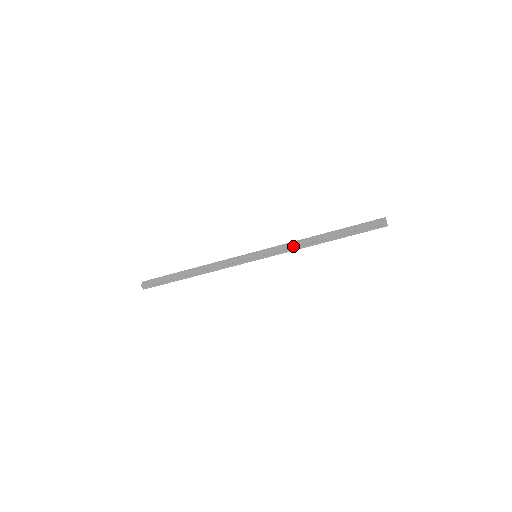
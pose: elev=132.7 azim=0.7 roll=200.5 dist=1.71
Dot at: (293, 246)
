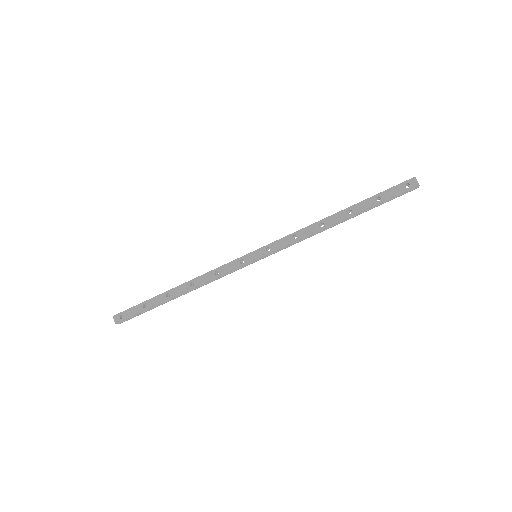
Dot at: (303, 237)
